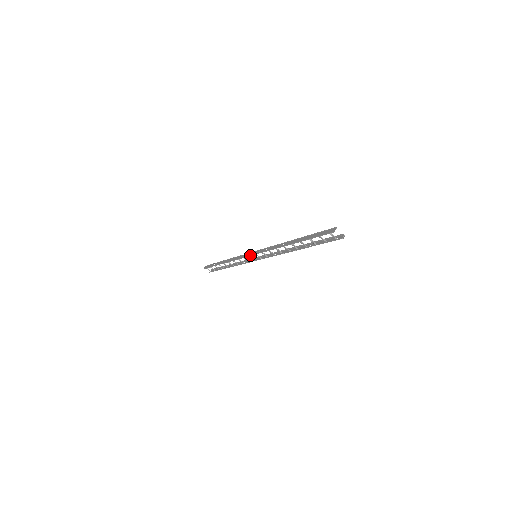
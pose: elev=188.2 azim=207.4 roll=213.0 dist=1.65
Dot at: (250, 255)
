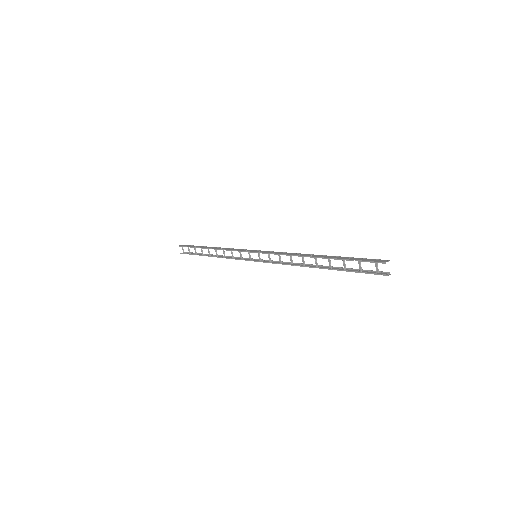
Dot at: (251, 251)
